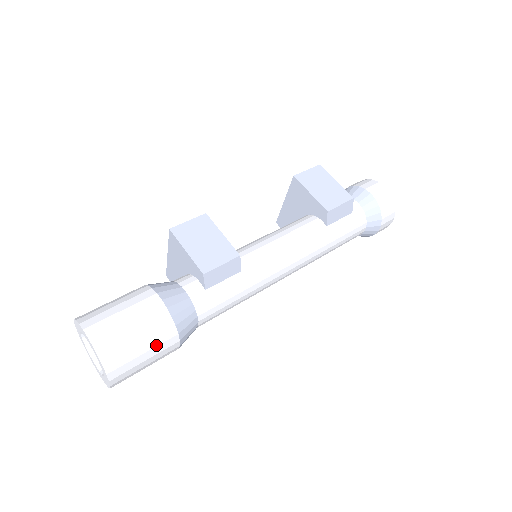
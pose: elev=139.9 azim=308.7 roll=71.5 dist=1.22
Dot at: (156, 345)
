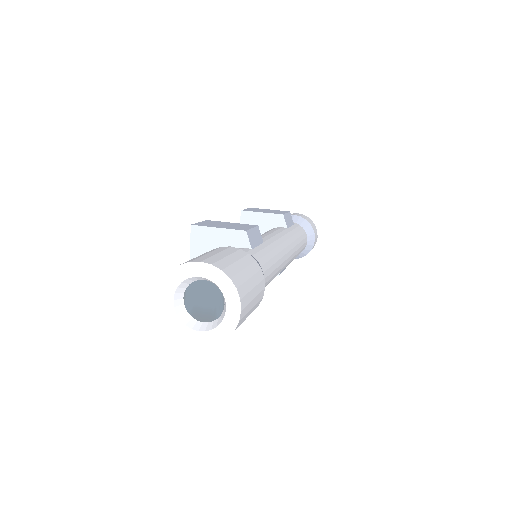
Dot at: (253, 273)
